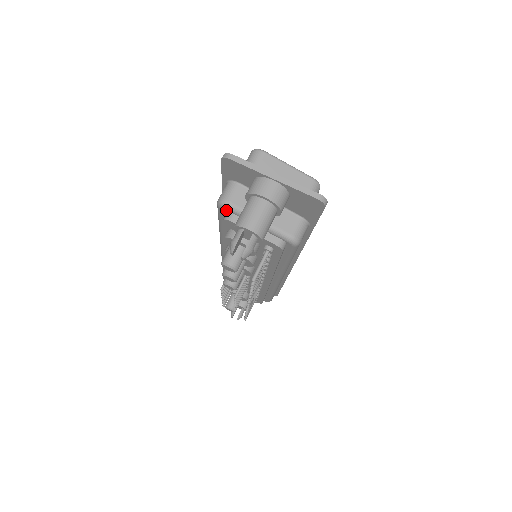
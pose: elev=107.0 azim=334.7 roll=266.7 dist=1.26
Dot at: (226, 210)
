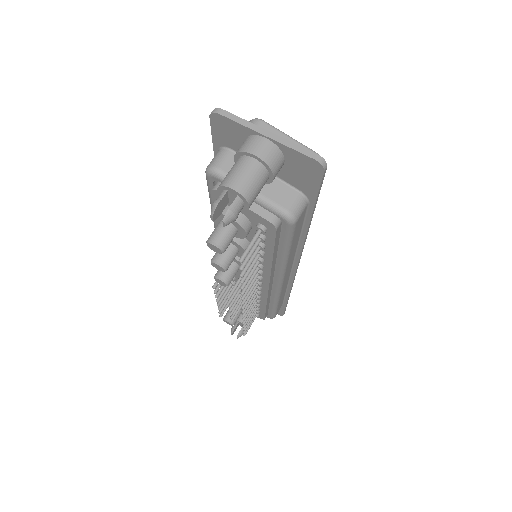
Dot at: (214, 178)
